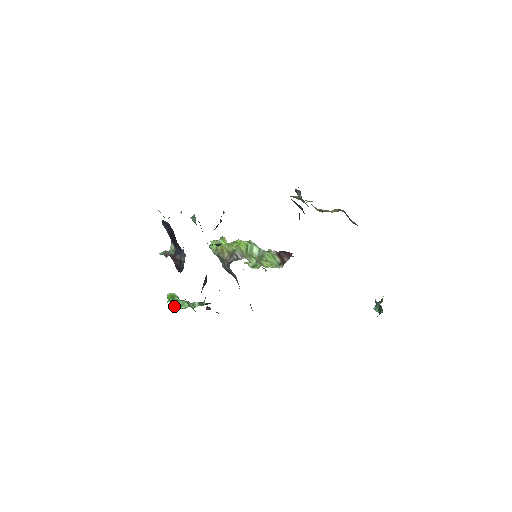
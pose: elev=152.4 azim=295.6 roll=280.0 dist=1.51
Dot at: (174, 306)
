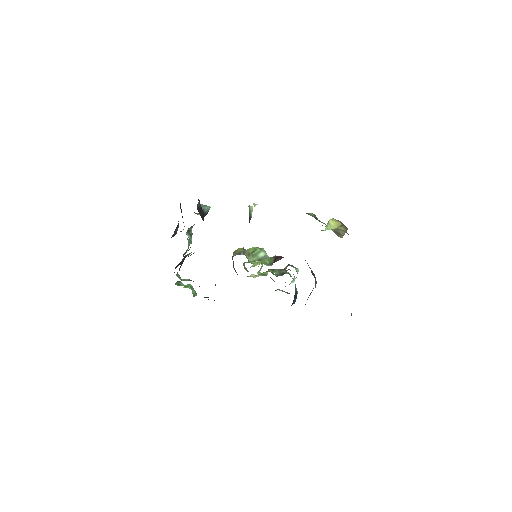
Dot at: (175, 283)
